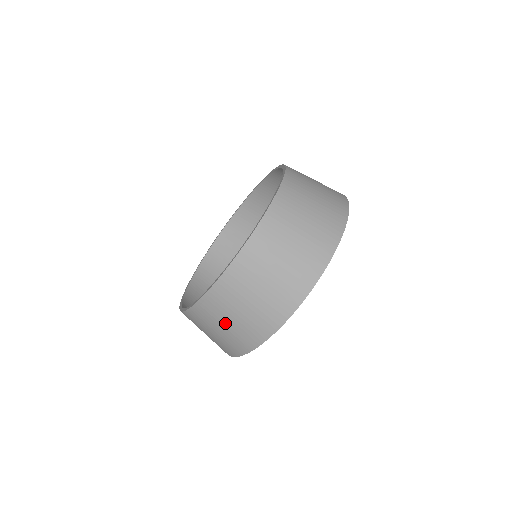
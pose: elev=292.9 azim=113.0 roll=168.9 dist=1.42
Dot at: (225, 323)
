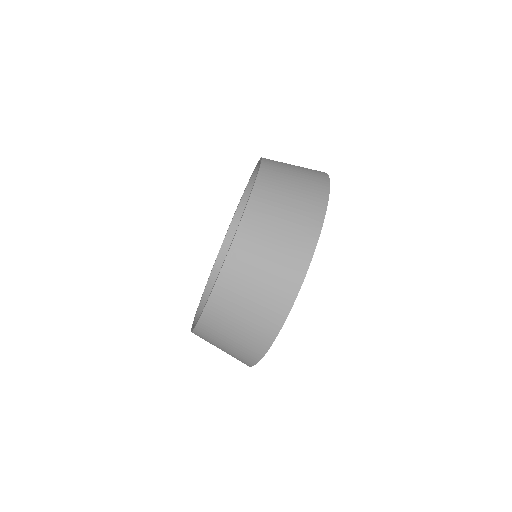
Dot at: (282, 214)
